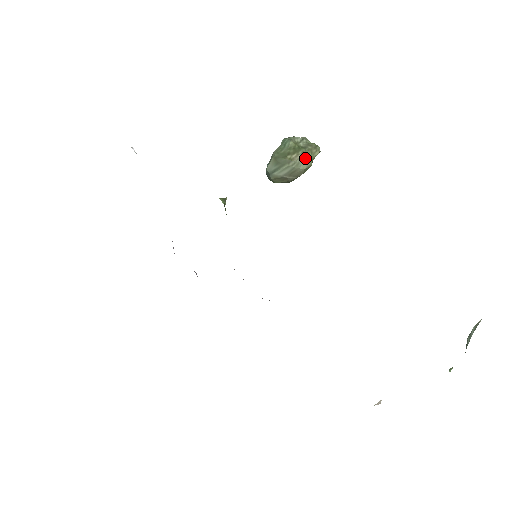
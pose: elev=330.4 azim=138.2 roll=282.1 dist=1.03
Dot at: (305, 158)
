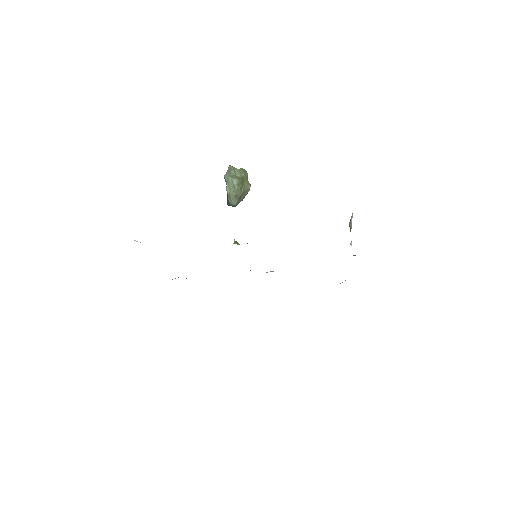
Dot at: (248, 185)
